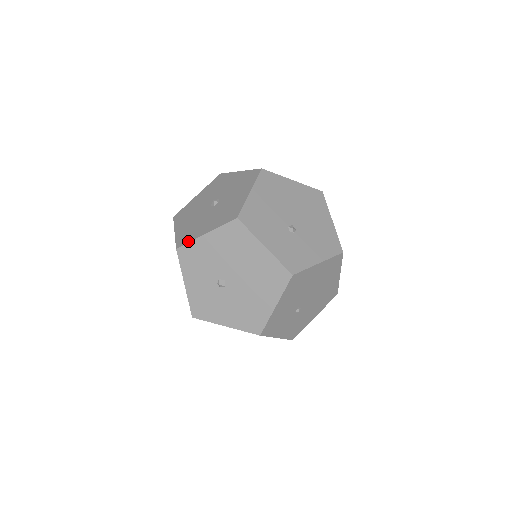
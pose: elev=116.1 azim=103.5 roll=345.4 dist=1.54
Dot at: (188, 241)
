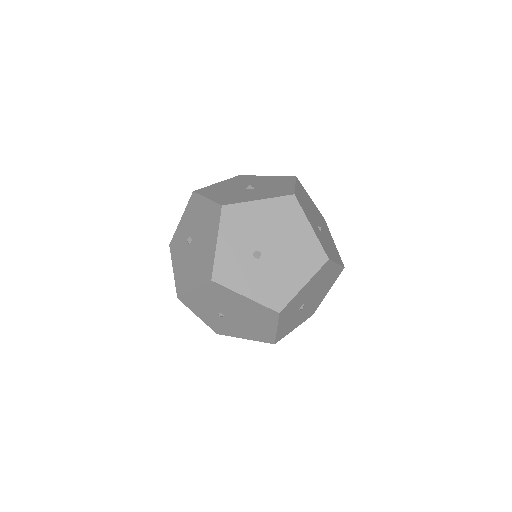
Dot at: (200, 193)
